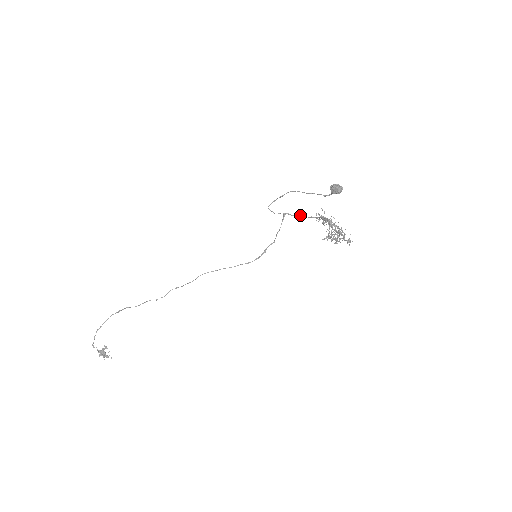
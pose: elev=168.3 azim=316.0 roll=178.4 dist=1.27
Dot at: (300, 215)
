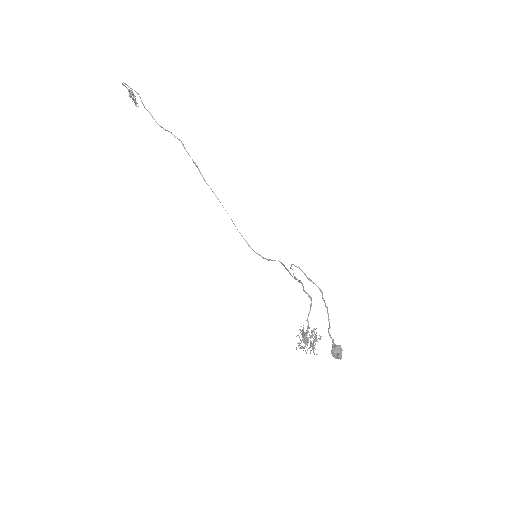
Dot at: (310, 298)
